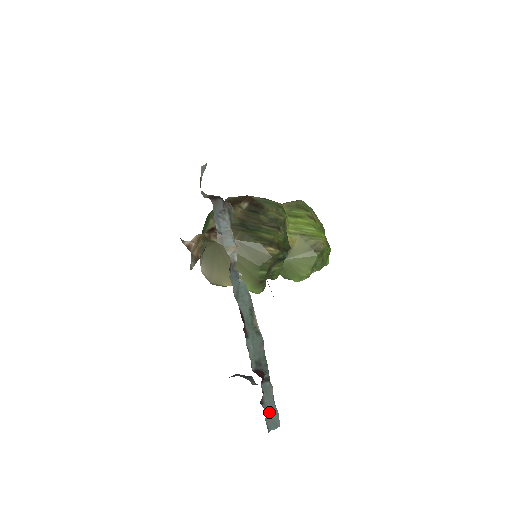
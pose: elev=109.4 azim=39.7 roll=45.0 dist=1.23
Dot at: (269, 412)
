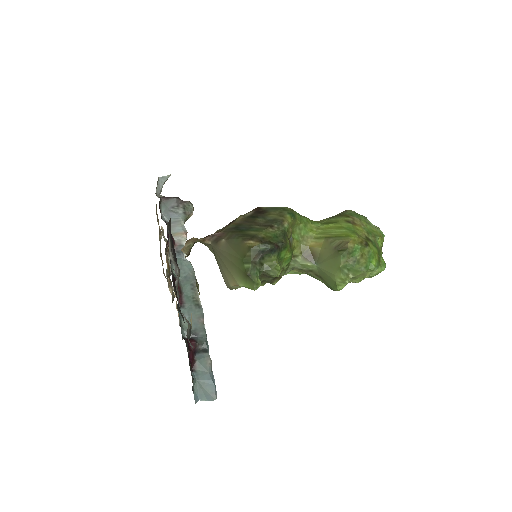
Dot at: (201, 381)
